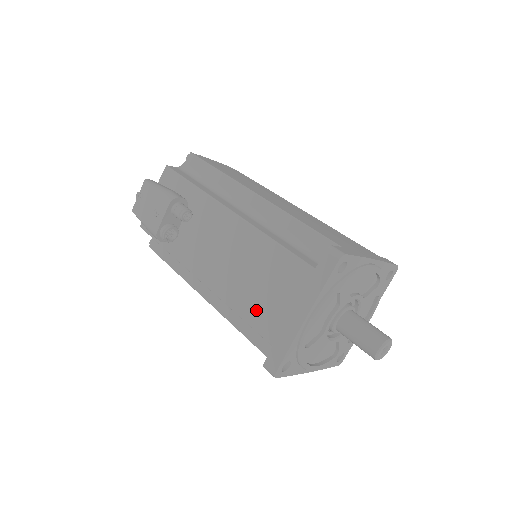
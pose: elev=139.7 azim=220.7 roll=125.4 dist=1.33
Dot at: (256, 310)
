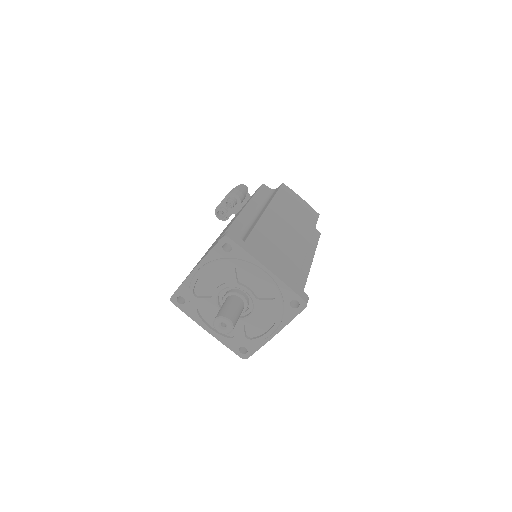
Dot at: (198, 262)
